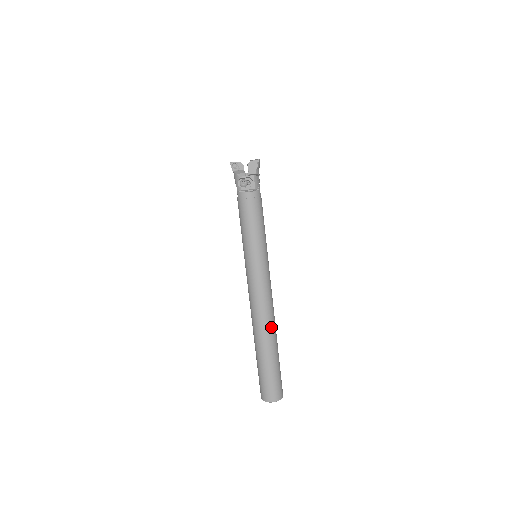
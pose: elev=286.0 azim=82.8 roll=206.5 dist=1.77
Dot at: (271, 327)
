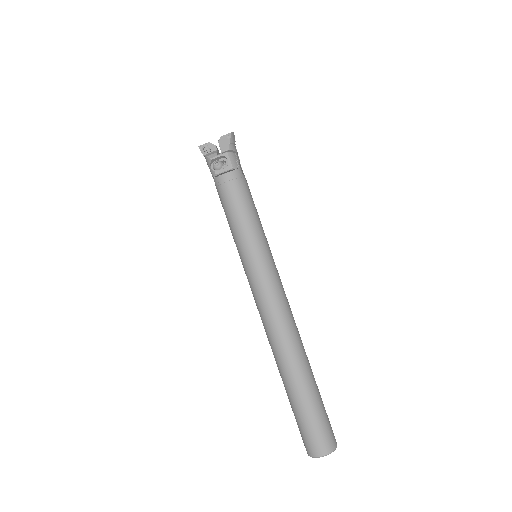
Dot at: (295, 347)
